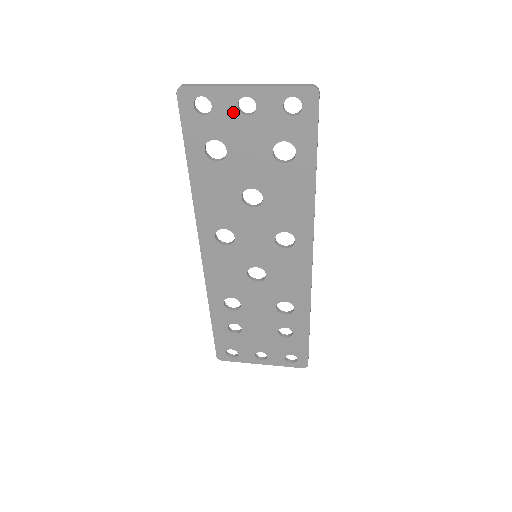
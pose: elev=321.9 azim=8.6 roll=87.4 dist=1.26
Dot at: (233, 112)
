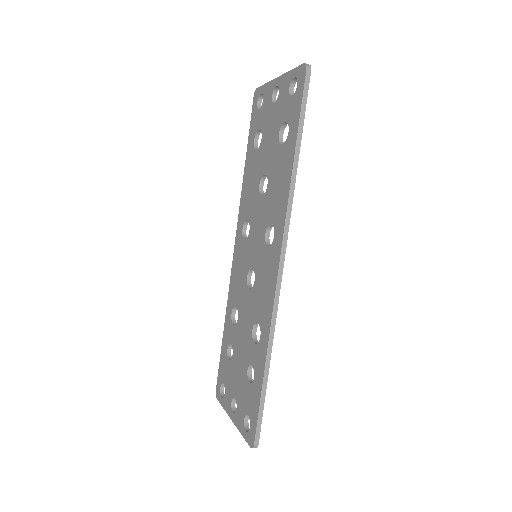
Dot at: (270, 102)
